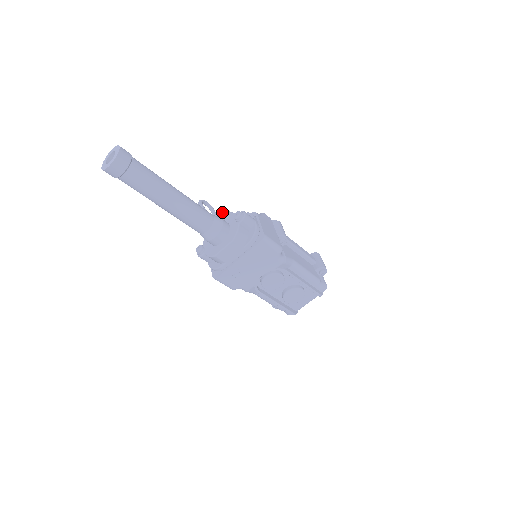
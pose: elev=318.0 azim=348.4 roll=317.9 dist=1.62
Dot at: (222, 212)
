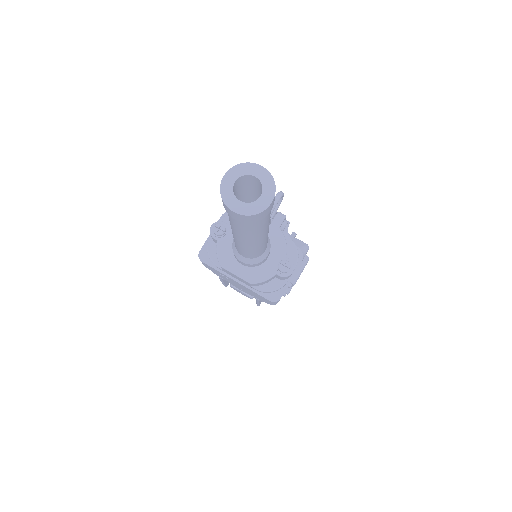
Dot at: (281, 222)
